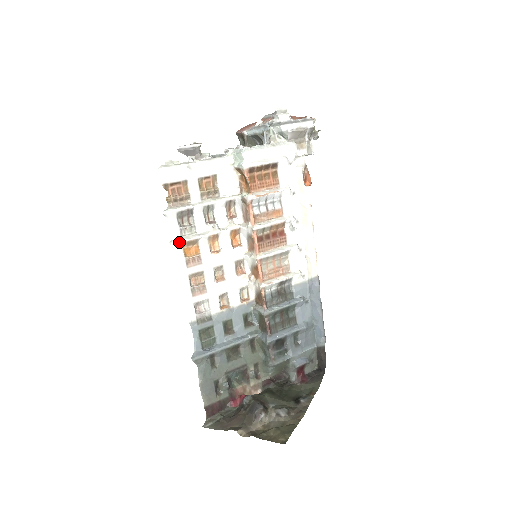
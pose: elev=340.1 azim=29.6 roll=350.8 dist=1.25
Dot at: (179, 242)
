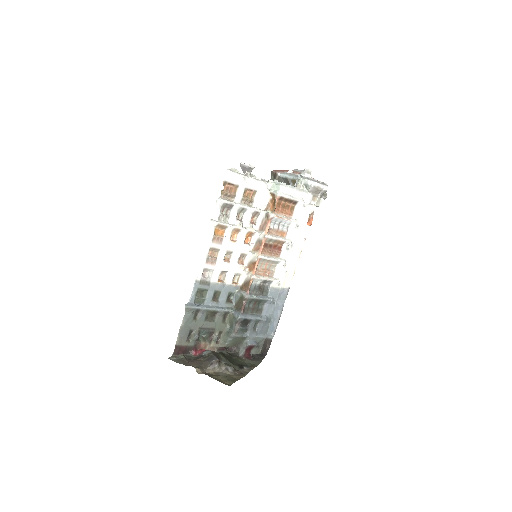
Dot at: (216, 222)
